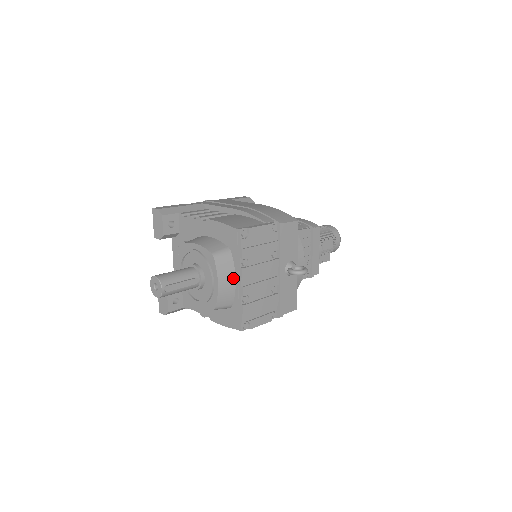
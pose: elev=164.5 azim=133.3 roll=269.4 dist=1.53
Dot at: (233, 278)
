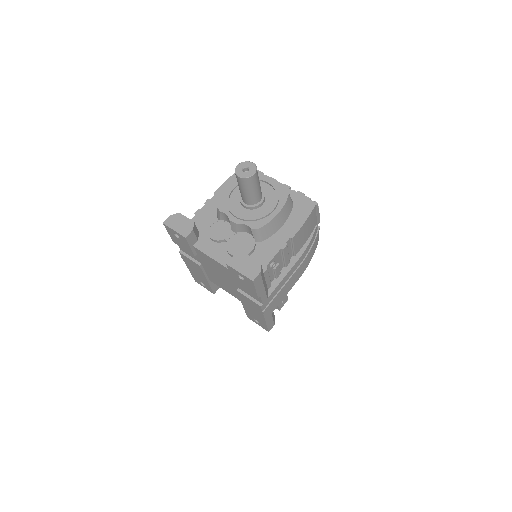
Dot at: occluded
